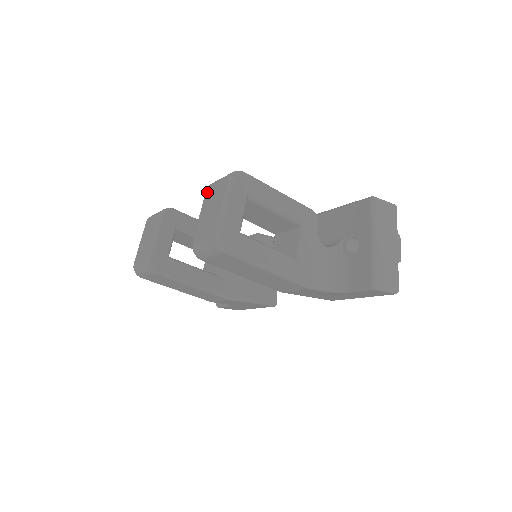
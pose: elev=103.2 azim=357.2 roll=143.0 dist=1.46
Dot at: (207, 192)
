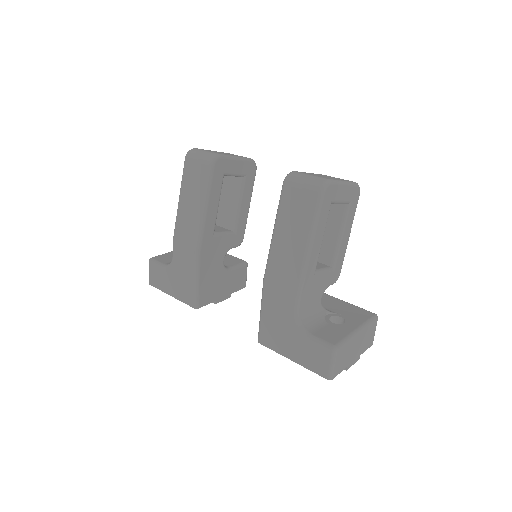
Dot at: occluded
